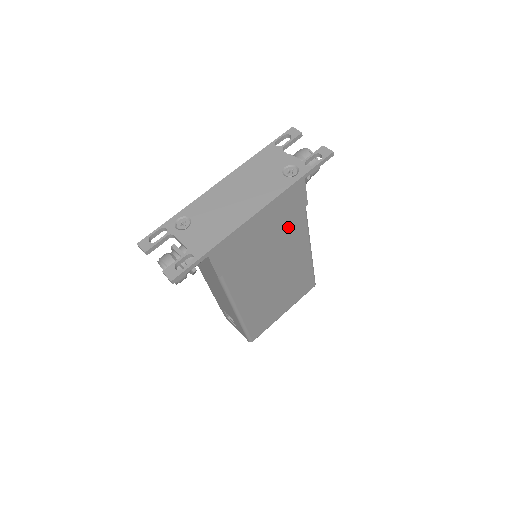
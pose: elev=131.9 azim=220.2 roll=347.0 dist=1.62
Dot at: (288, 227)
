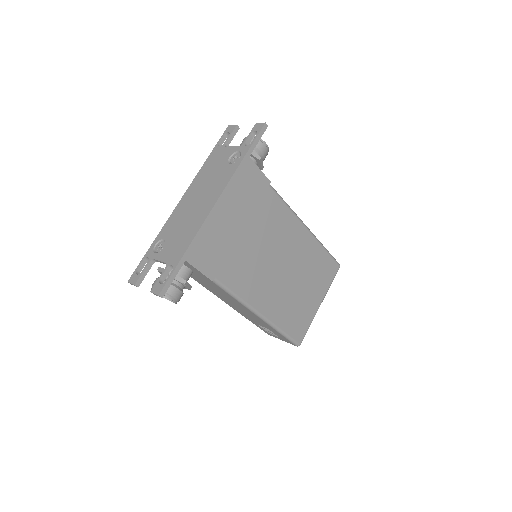
Dot at: (262, 210)
